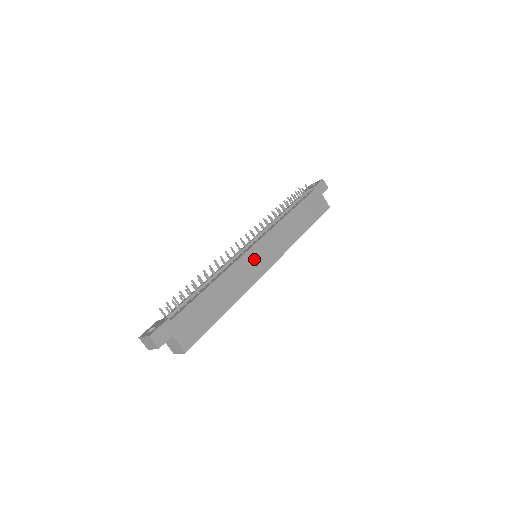
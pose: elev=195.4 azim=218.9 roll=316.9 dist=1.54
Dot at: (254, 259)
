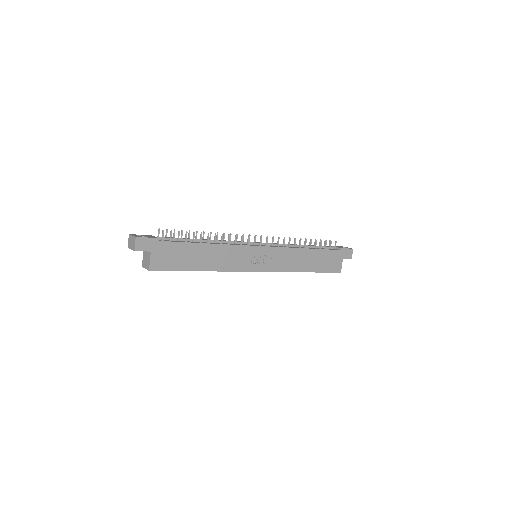
Dot at: (252, 255)
